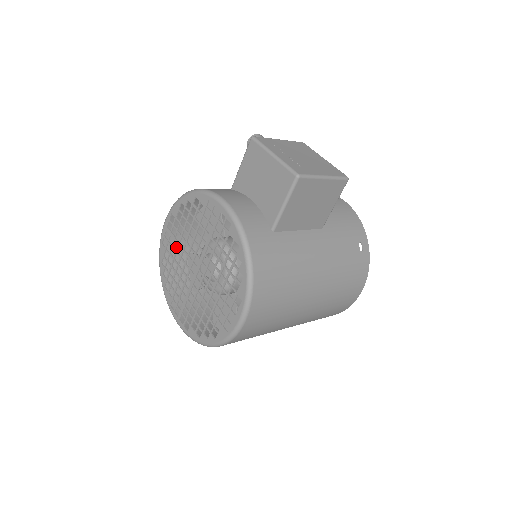
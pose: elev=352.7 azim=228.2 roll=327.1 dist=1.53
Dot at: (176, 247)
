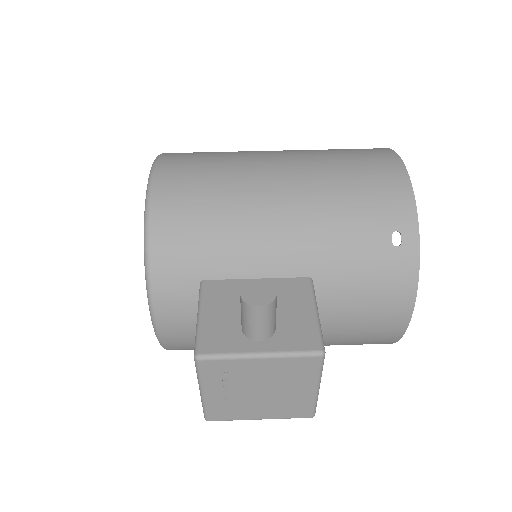
Dot at: (187, 154)
